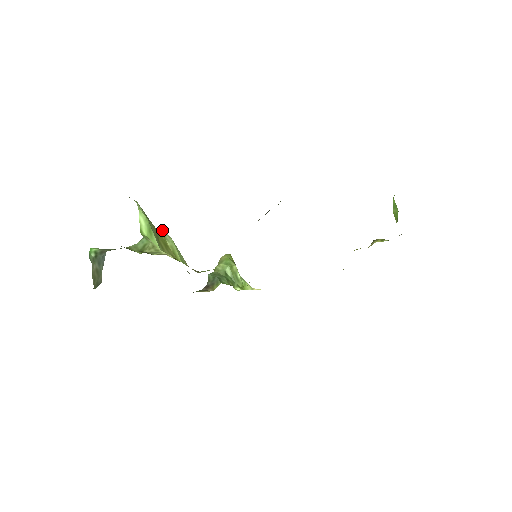
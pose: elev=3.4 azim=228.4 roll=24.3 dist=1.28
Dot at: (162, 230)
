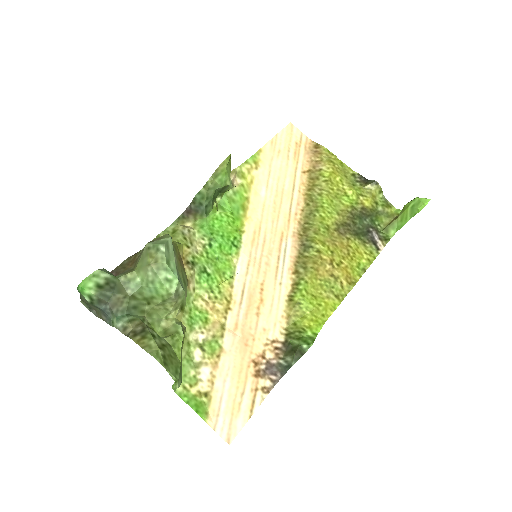
Dot at: (177, 287)
